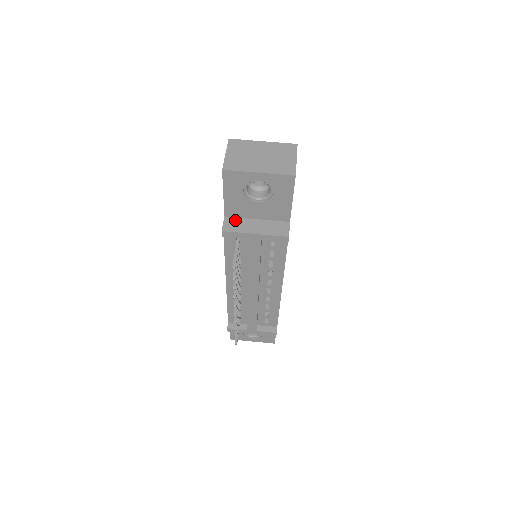
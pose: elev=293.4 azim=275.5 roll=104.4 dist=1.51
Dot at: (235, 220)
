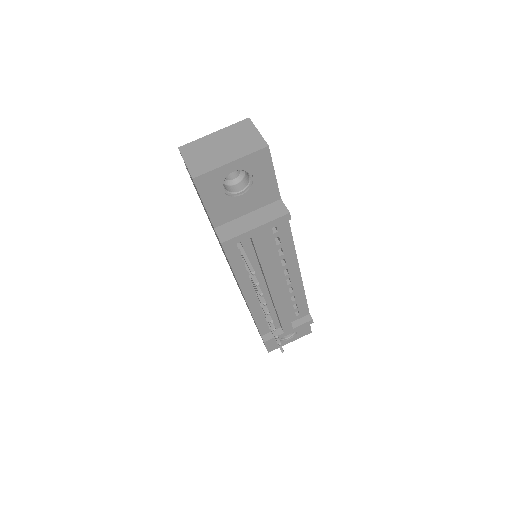
Dot at: (227, 226)
